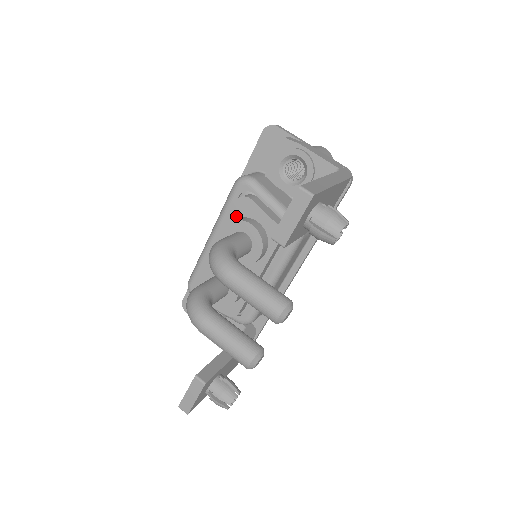
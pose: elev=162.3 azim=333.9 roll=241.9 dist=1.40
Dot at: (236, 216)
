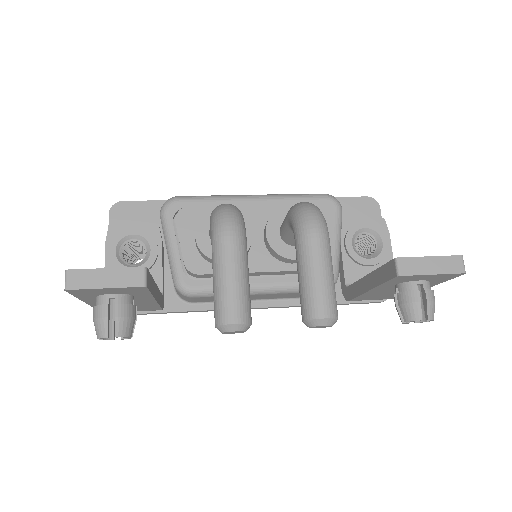
Dot at: occluded
